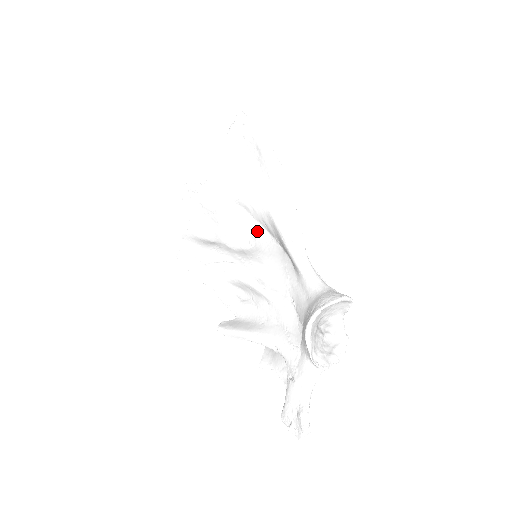
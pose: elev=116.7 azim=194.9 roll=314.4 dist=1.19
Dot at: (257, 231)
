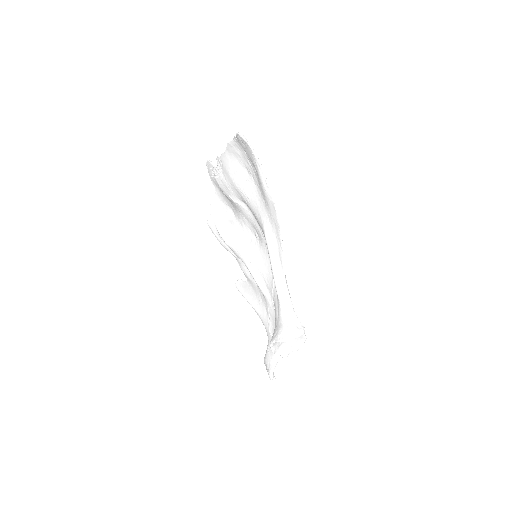
Dot at: (259, 232)
